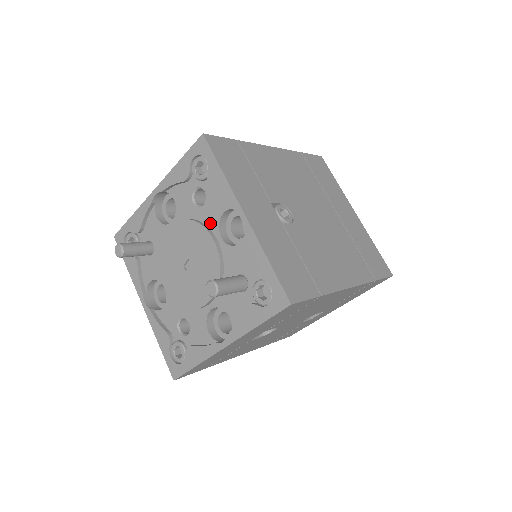
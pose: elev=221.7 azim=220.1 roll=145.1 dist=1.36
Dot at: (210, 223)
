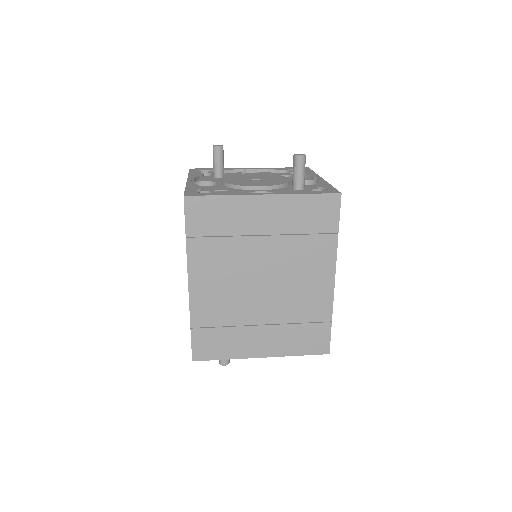
Dot at: occluded
